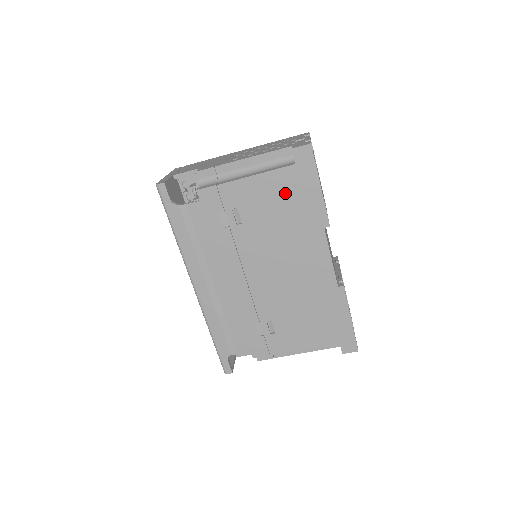
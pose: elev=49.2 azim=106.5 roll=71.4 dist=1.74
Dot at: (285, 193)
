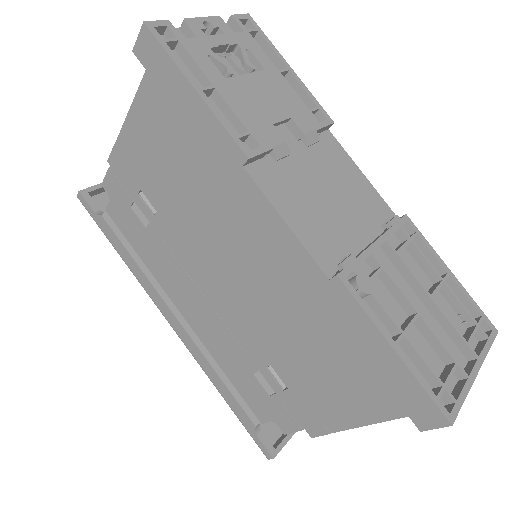
Dot at: (167, 133)
